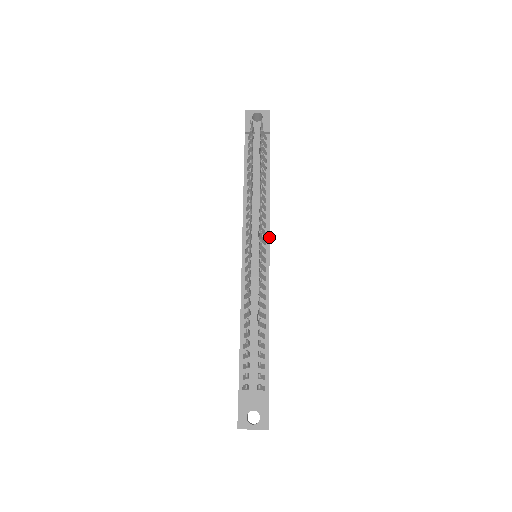
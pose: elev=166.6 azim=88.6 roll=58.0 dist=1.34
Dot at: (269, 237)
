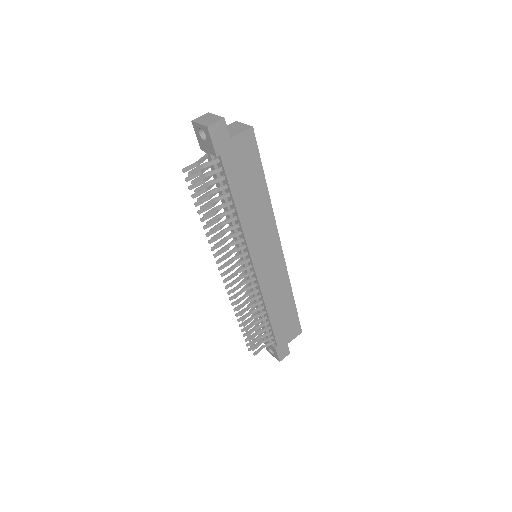
Dot at: (250, 257)
